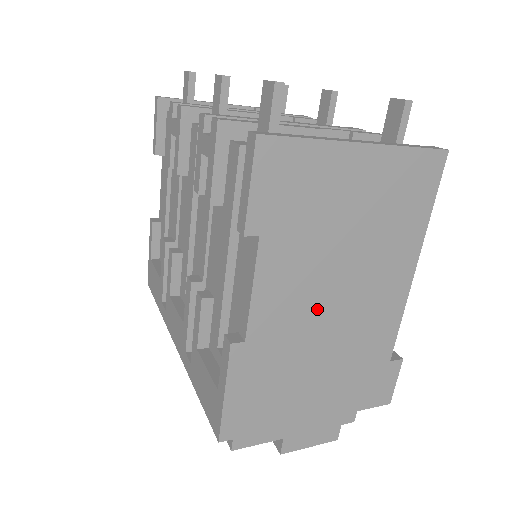
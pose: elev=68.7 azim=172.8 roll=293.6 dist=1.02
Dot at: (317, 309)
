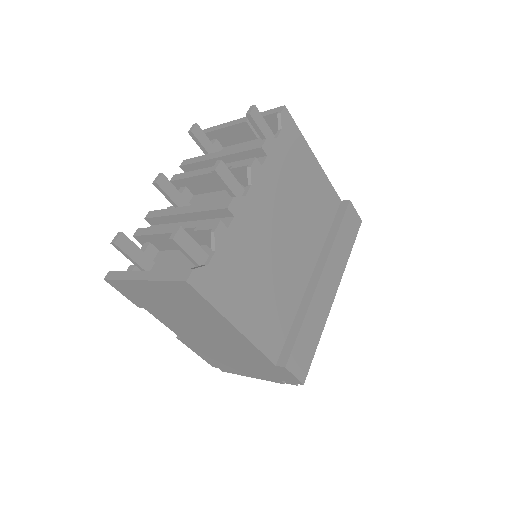
Dot at: (200, 335)
